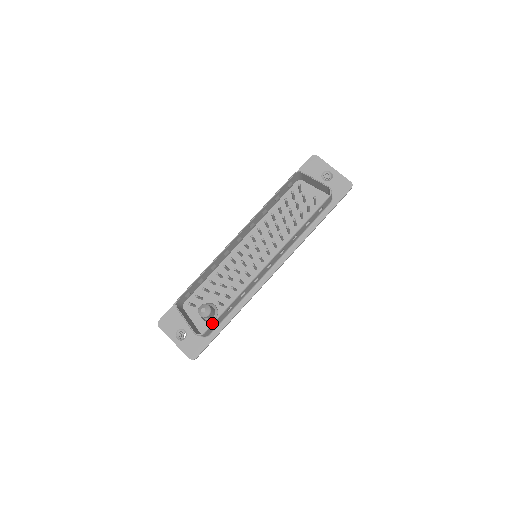
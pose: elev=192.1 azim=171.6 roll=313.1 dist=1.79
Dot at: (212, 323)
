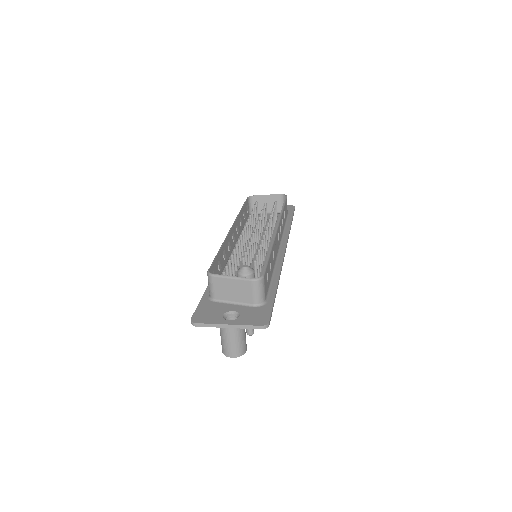
Dot at: (265, 267)
